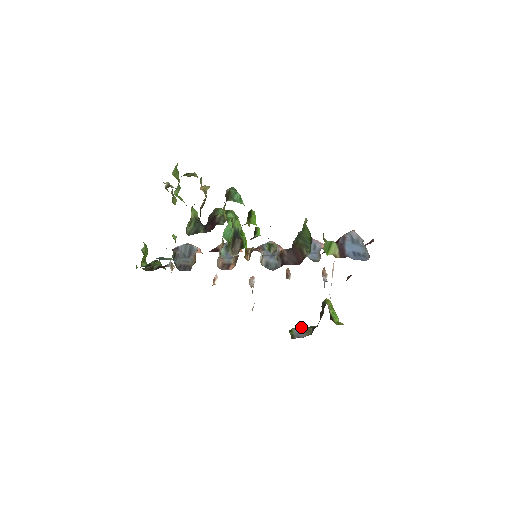
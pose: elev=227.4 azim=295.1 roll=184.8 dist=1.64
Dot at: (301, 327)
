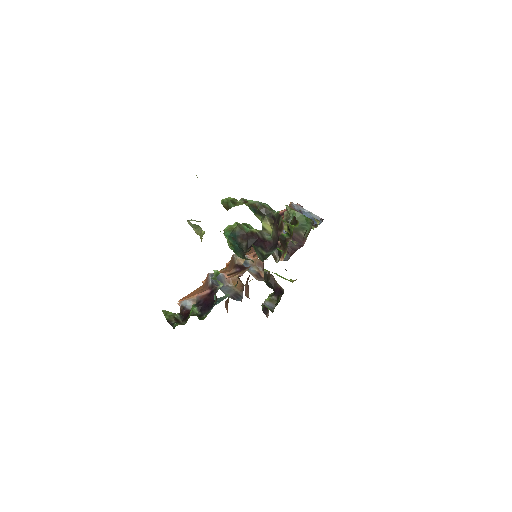
Dot at: (265, 300)
